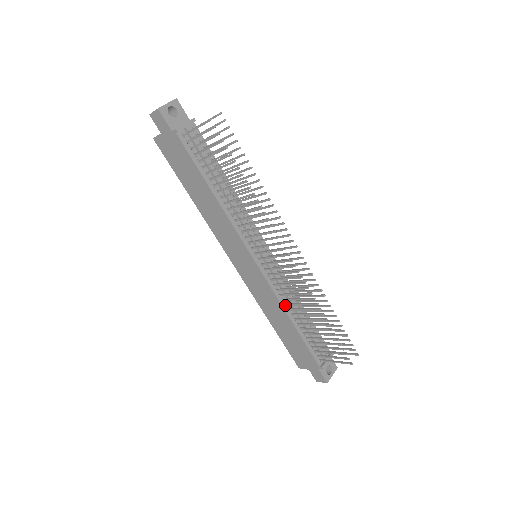
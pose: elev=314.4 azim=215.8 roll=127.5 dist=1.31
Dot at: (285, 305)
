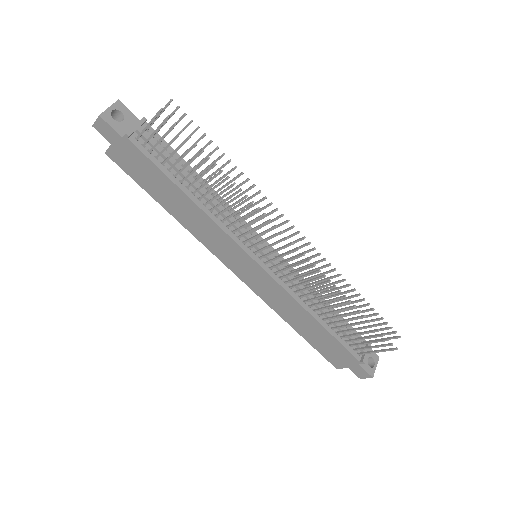
Dot at: (303, 303)
